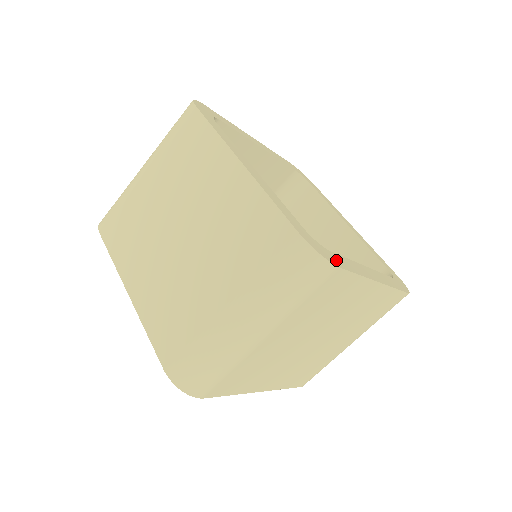
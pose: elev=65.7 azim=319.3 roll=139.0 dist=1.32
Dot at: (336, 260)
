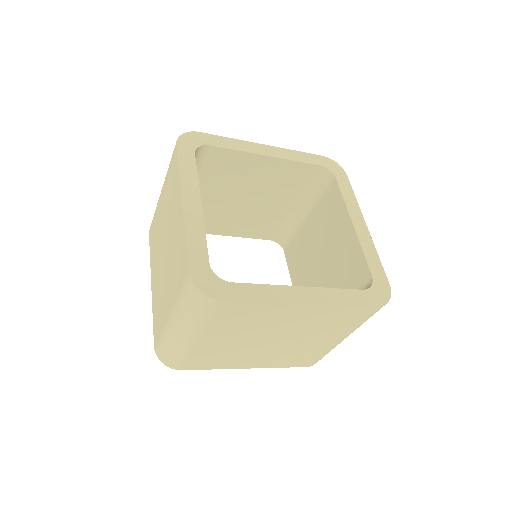
Dot at: (230, 292)
